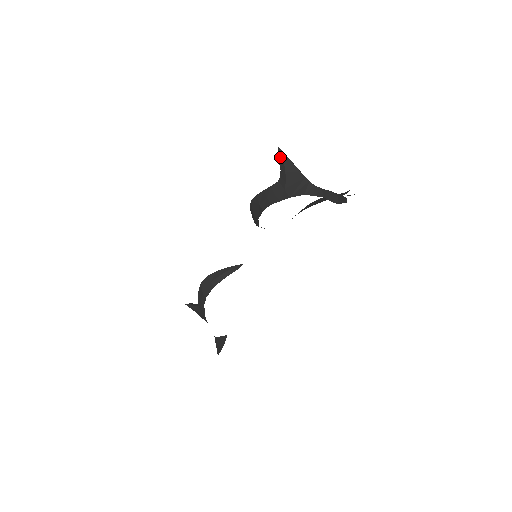
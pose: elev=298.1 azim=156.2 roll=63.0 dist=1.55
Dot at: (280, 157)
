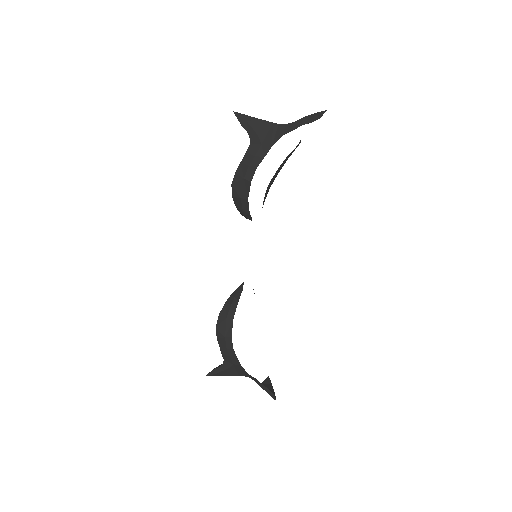
Dot at: (240, 119)
